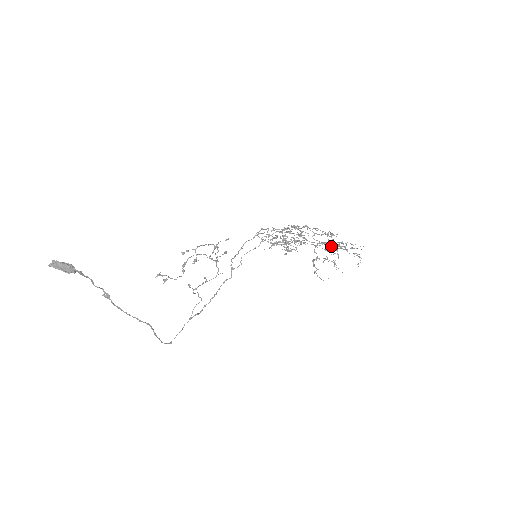
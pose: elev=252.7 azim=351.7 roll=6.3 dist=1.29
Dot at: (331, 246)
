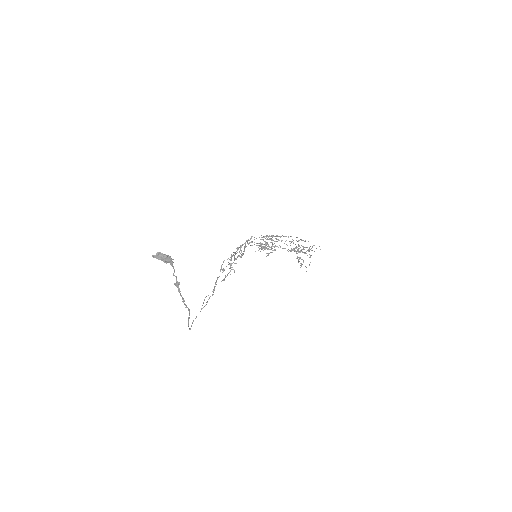
Dot at: occluded
